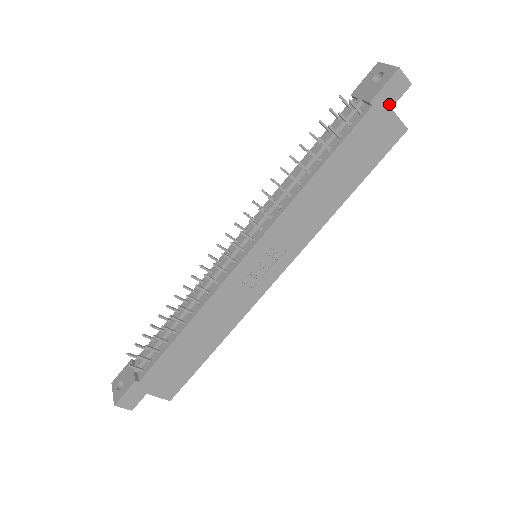
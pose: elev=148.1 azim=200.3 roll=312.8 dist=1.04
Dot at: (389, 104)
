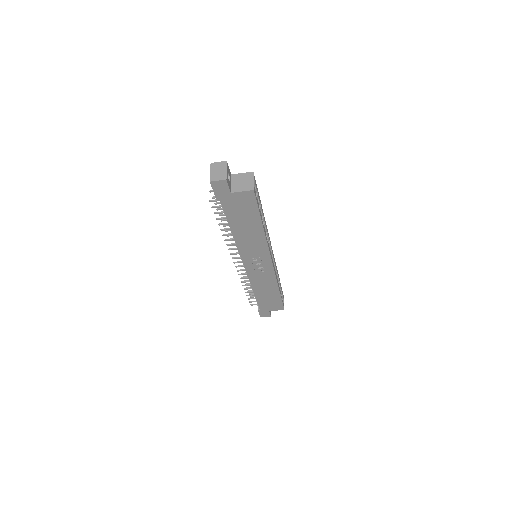
Dot at: (227, 193)
